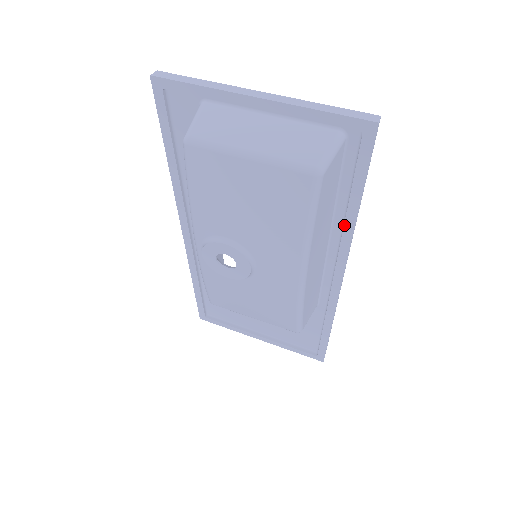
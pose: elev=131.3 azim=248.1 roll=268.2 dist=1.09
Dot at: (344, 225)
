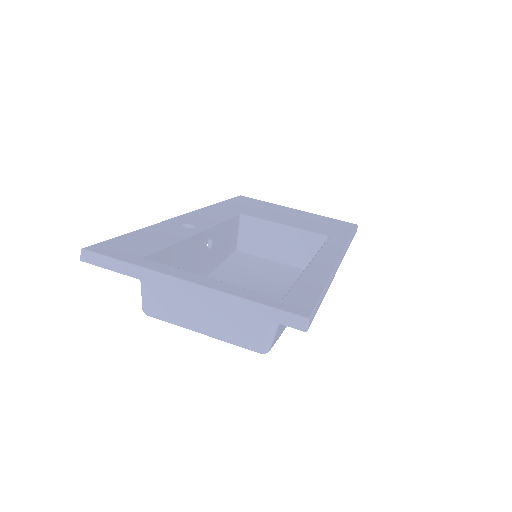
Dot at: occluded
